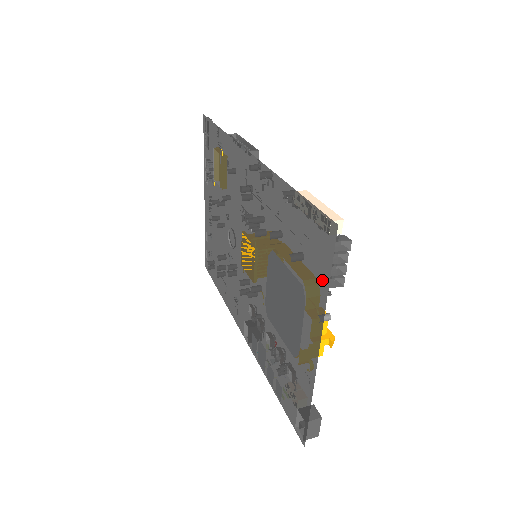
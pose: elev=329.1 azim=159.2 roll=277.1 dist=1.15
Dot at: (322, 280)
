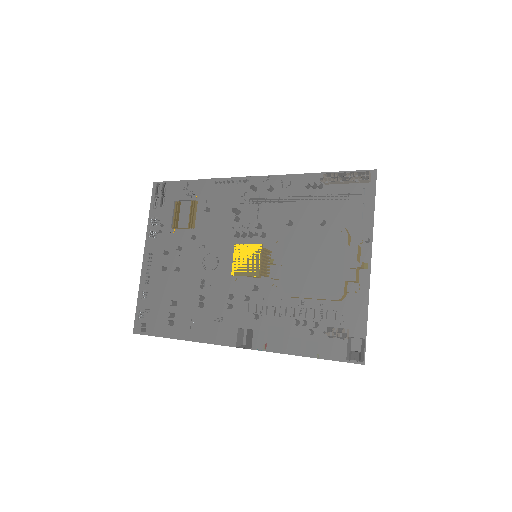
Dot at: (366, 210)
